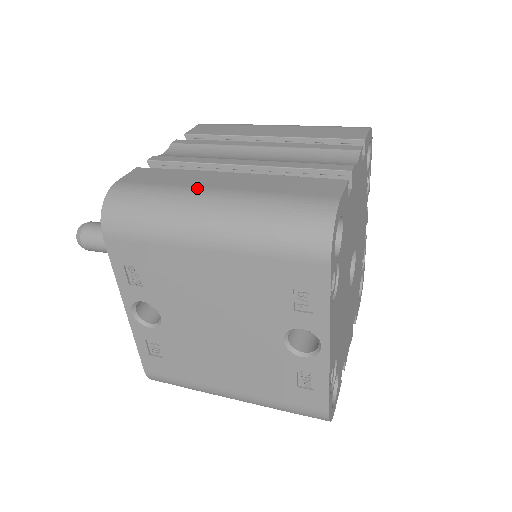
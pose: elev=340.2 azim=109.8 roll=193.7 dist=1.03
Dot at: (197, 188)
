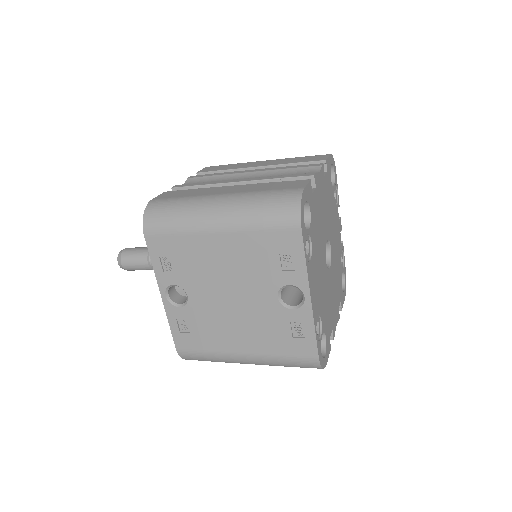
Dot at: (208, 195)
